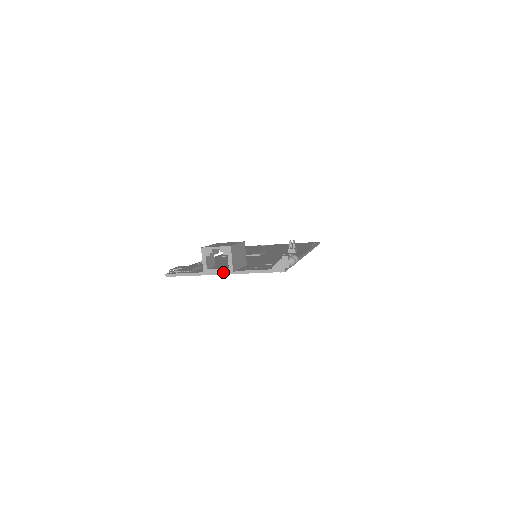
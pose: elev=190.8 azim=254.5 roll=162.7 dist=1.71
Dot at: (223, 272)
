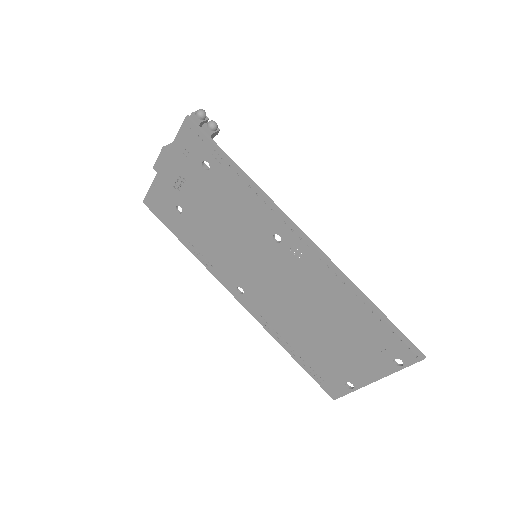
Dot at: (160, 154)
